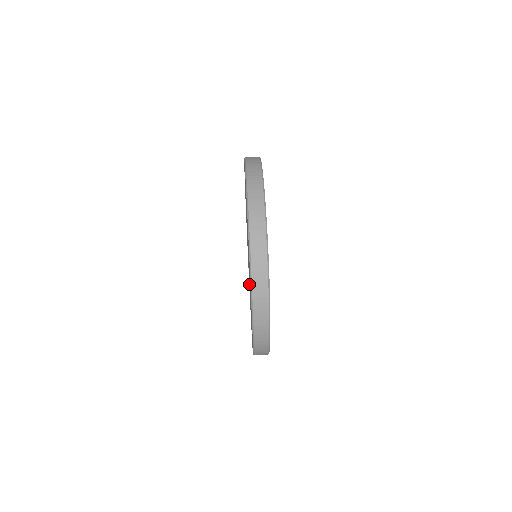
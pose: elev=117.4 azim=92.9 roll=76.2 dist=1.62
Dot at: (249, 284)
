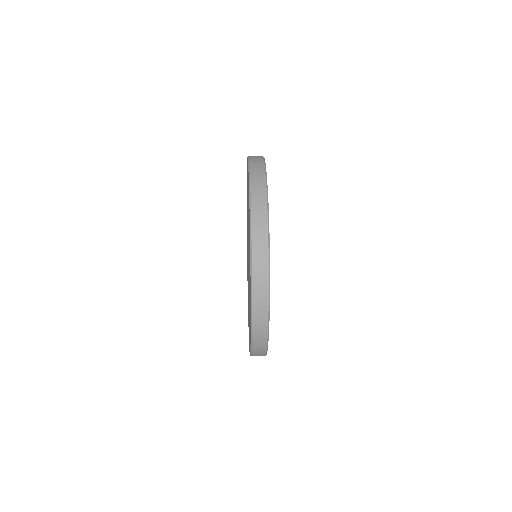
Dot at: occluded
